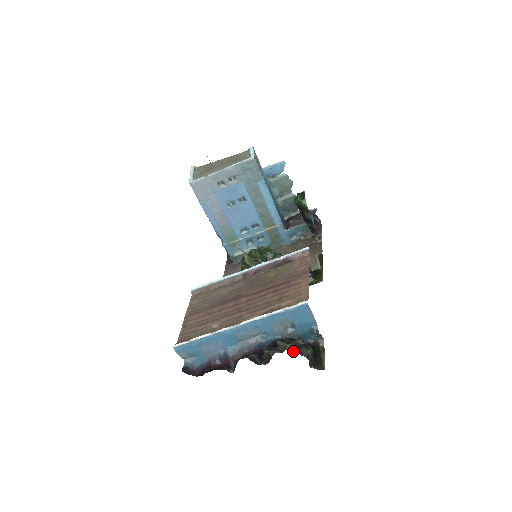
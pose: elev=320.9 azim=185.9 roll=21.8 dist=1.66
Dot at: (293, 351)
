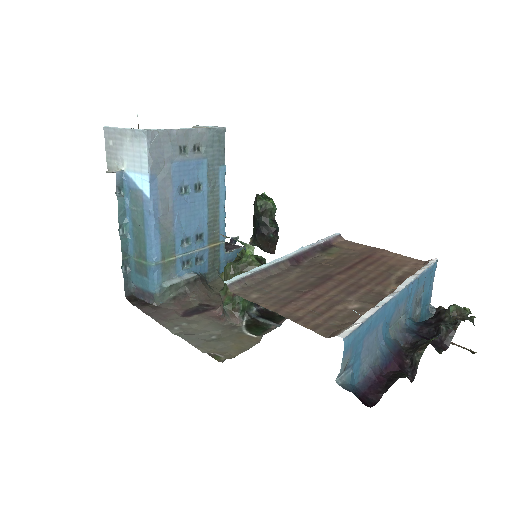
Dot at: occluded
